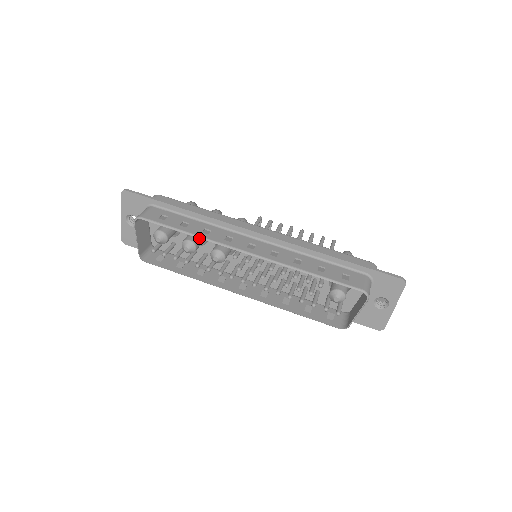
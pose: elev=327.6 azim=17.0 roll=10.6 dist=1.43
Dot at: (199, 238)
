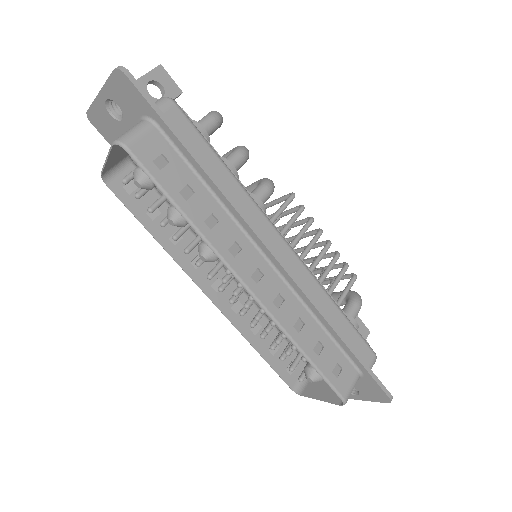
Dot at: (196, 231)
